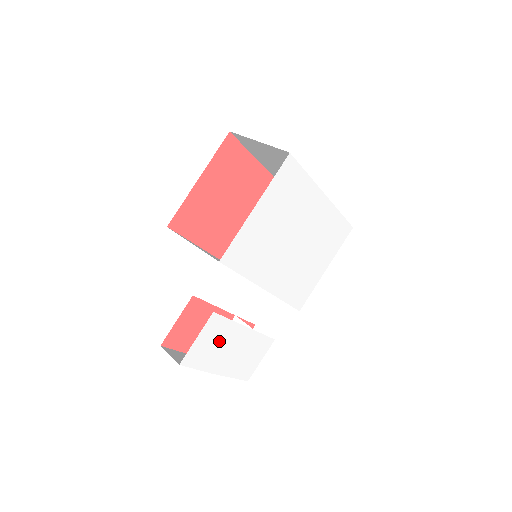
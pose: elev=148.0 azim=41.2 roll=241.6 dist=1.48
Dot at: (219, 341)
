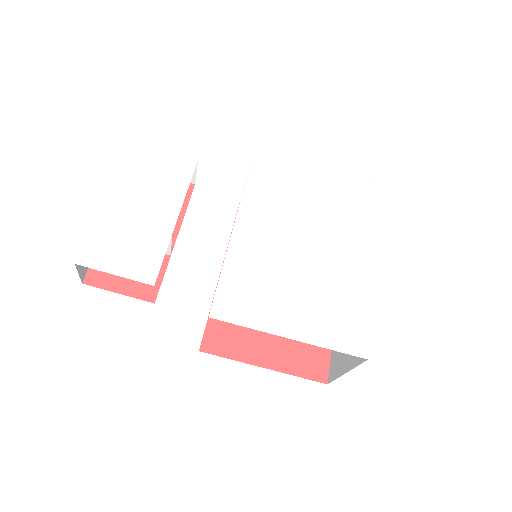
Dot at: (157, 182)
